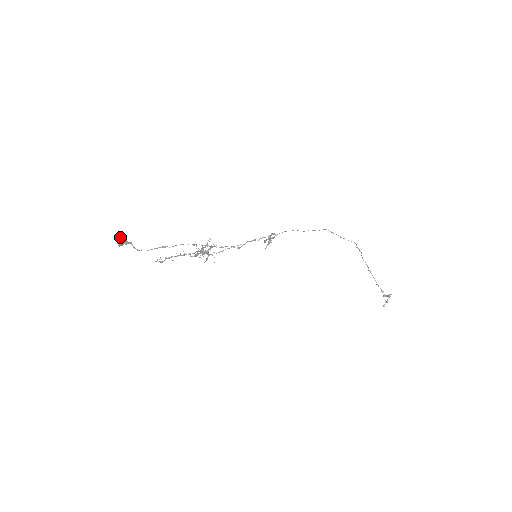
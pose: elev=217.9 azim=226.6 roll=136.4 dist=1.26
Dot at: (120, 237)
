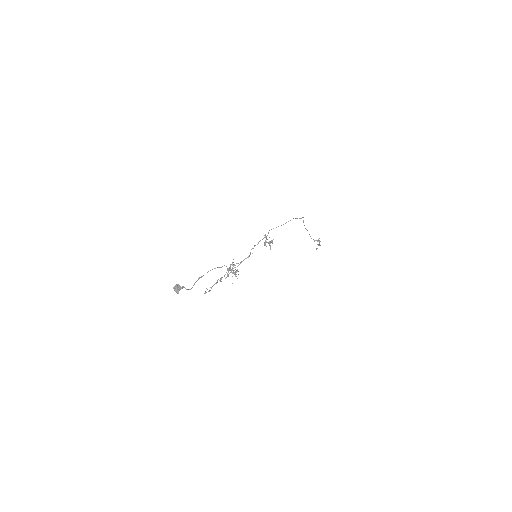
Dot at: (175, 286)
